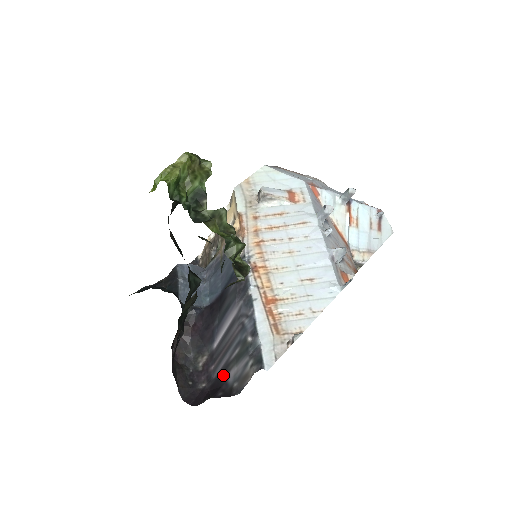
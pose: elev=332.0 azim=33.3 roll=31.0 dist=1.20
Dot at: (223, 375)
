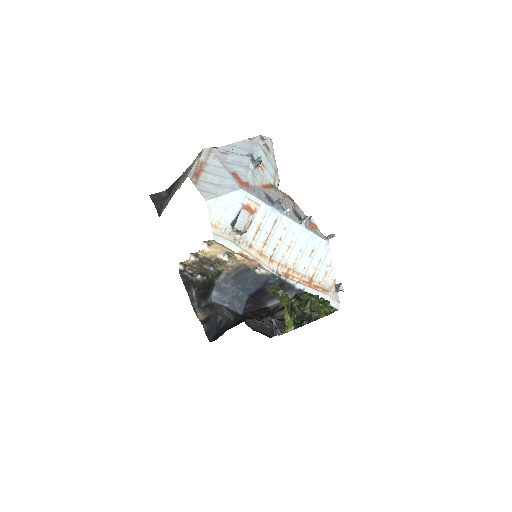
Dot at: occluded
